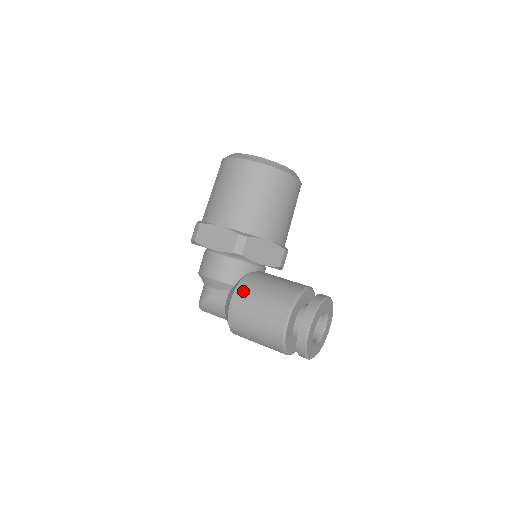
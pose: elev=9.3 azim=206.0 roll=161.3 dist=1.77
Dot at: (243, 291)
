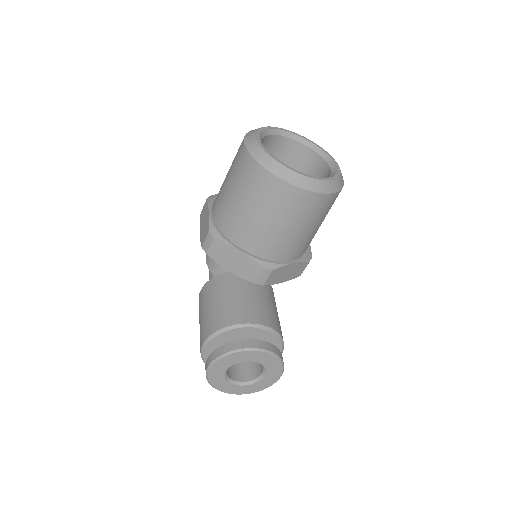
Dot at: (207, 289)
